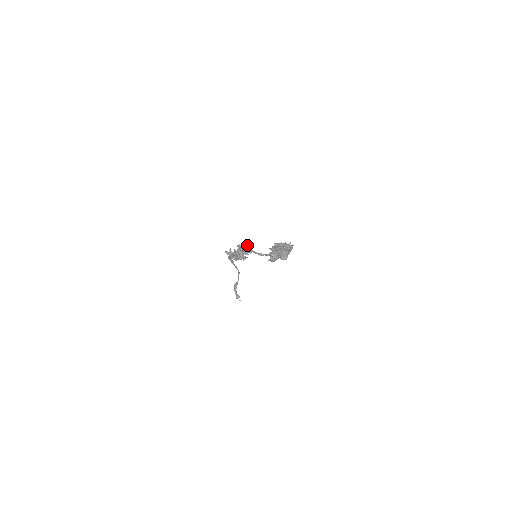
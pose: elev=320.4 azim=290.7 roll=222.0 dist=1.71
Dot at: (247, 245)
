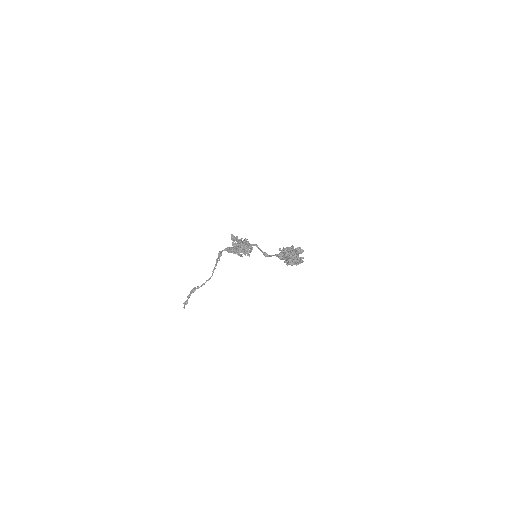
Dot at: occluded
